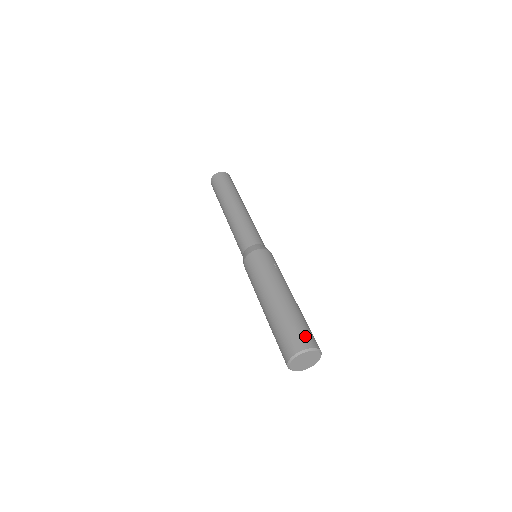
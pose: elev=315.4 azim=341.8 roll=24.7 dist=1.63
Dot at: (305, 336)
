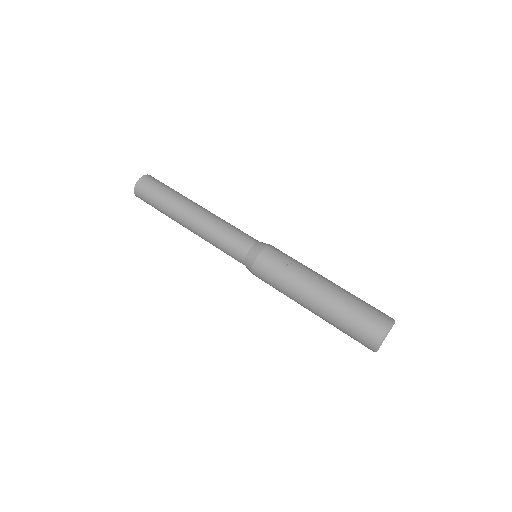
Dot at: (373, 322)
